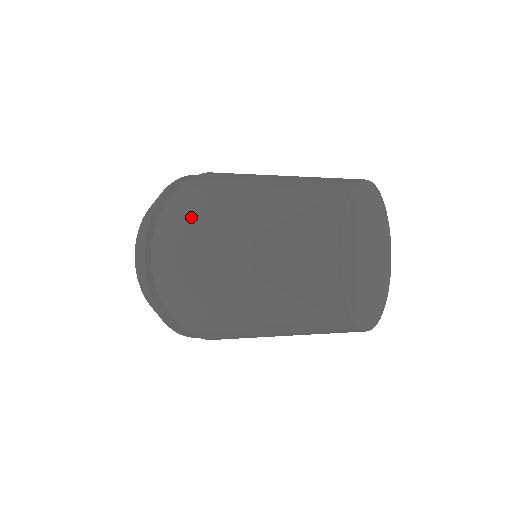
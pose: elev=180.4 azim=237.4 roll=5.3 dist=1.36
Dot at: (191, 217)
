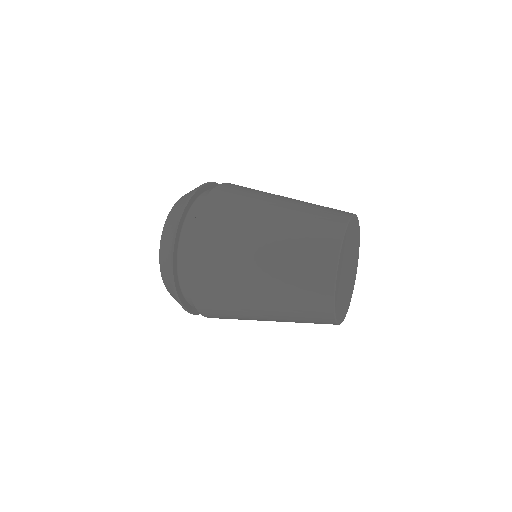
Dot at: (236, 192)
